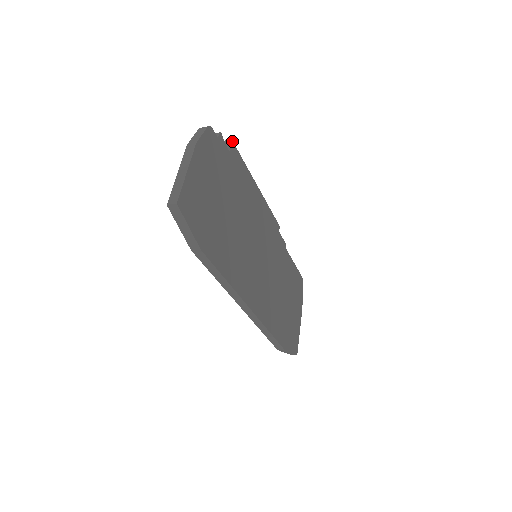
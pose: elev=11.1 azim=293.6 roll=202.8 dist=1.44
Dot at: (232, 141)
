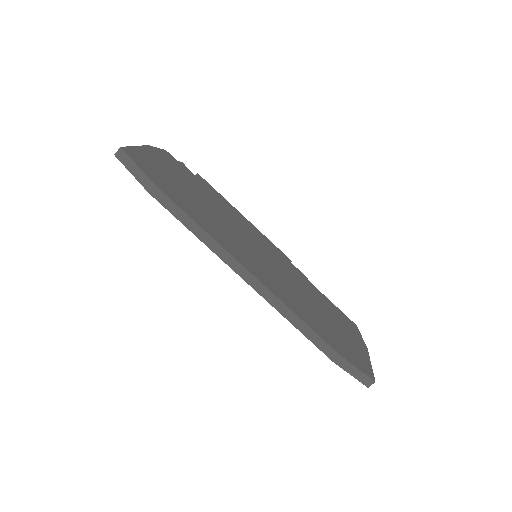
Dot at: (199, 175)
